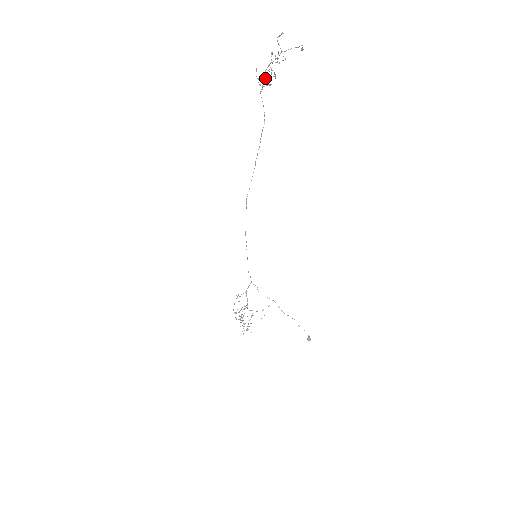
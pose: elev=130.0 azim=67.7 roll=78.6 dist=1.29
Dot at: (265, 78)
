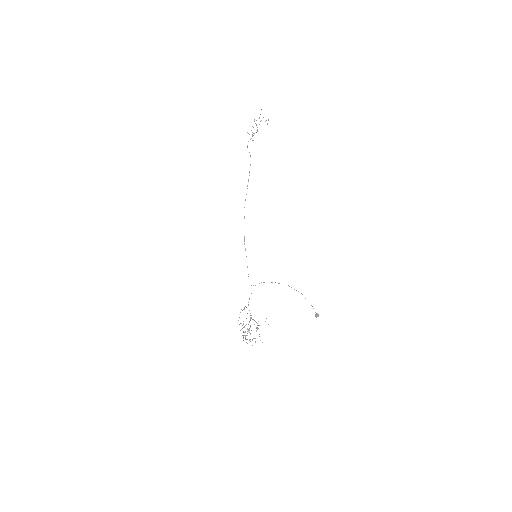
Dot at: (252, 132)
